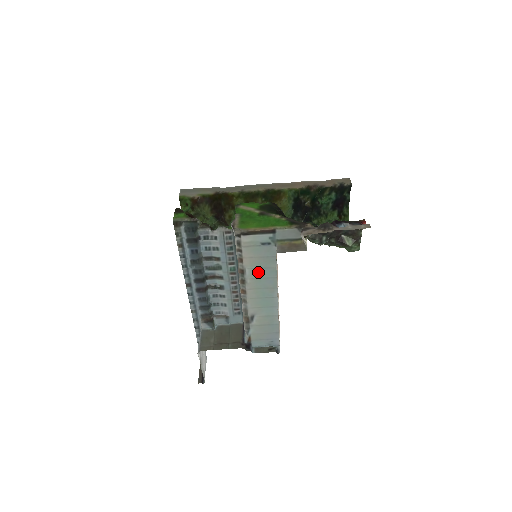
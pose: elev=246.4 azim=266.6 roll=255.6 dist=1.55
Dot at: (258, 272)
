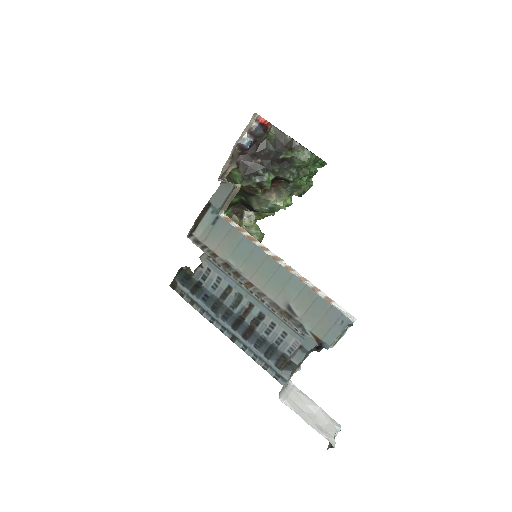
Dot at: (239, 253)
